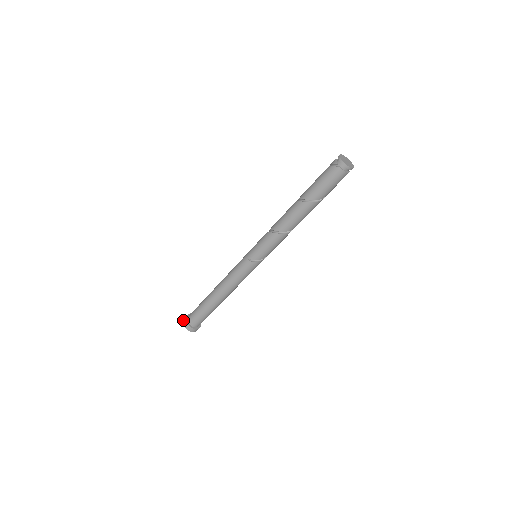
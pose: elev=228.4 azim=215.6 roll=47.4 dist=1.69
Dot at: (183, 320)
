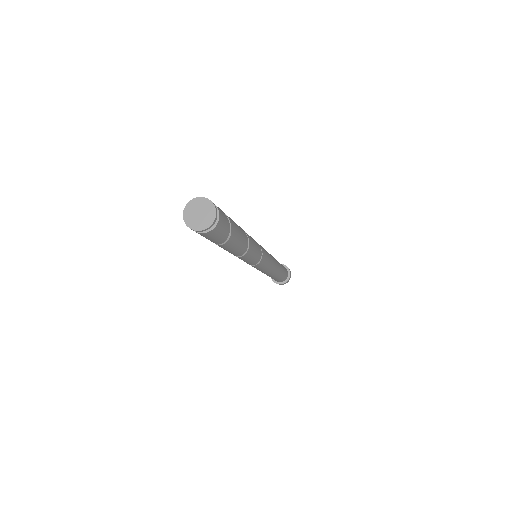
Dot at: occluded
